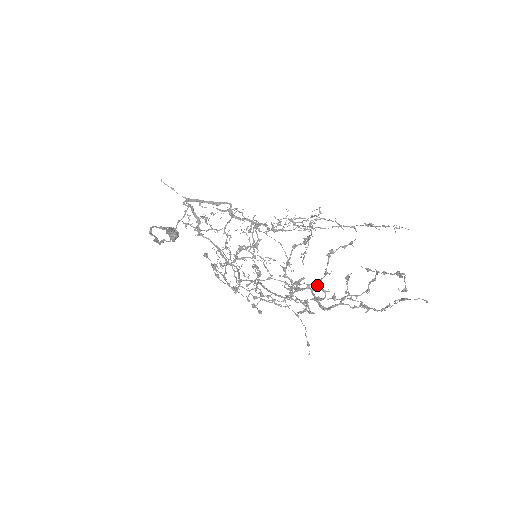
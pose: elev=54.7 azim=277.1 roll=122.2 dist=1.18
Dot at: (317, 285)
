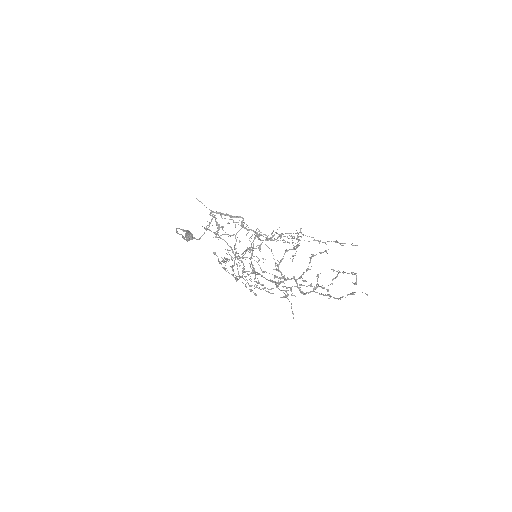
Dot at: (300, 277)
